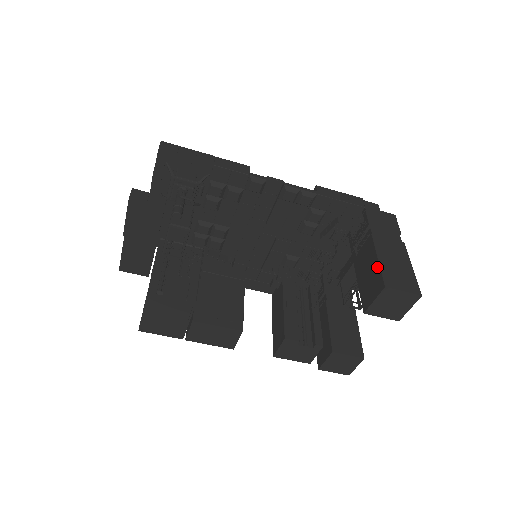
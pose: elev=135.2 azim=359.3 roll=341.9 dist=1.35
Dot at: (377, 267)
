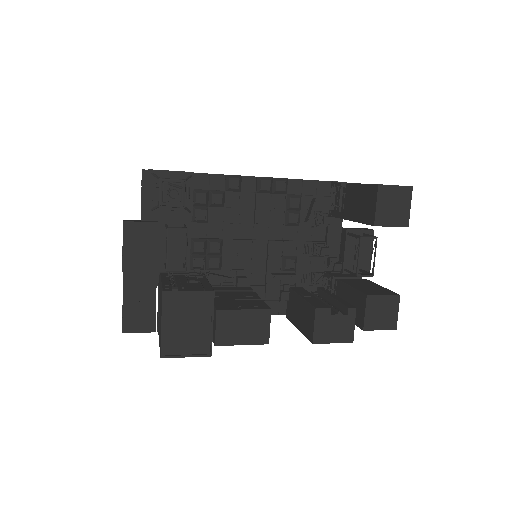
Dot at: (364, 187)
